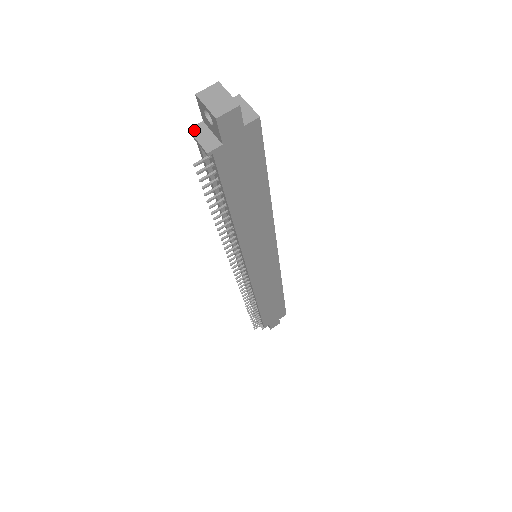
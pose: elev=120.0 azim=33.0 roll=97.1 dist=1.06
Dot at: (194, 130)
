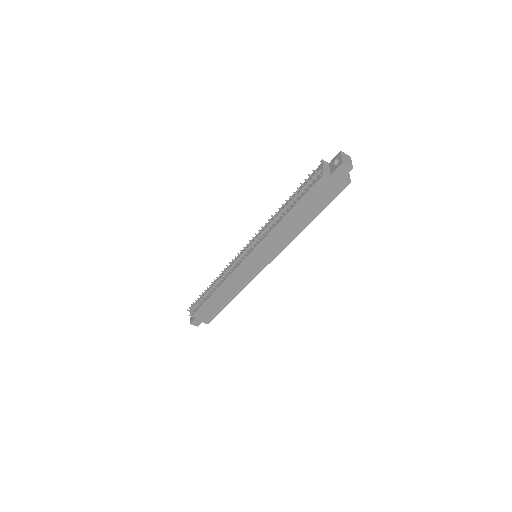
Dot at: (324, 161)
